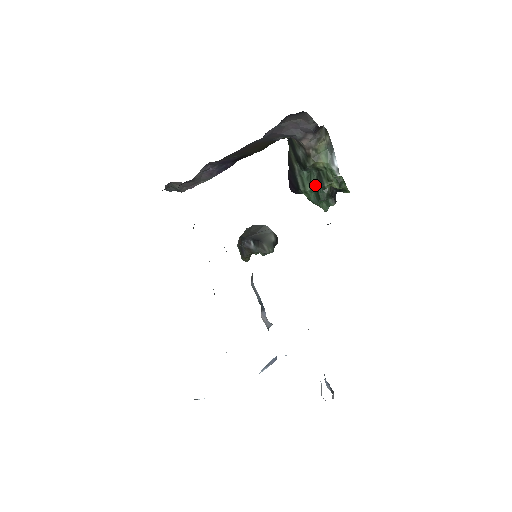
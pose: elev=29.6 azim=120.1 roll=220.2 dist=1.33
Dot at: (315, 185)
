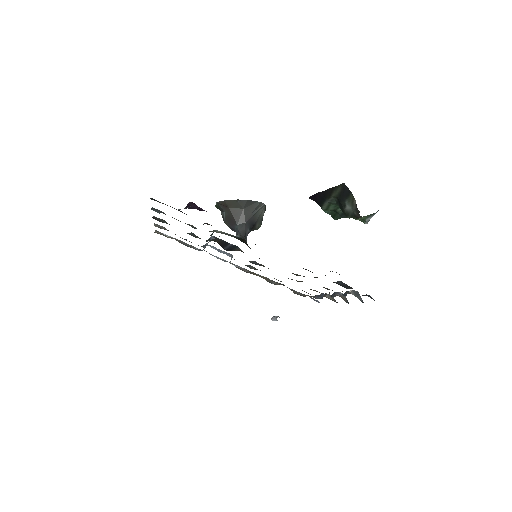
Dot at: (338, 213)
